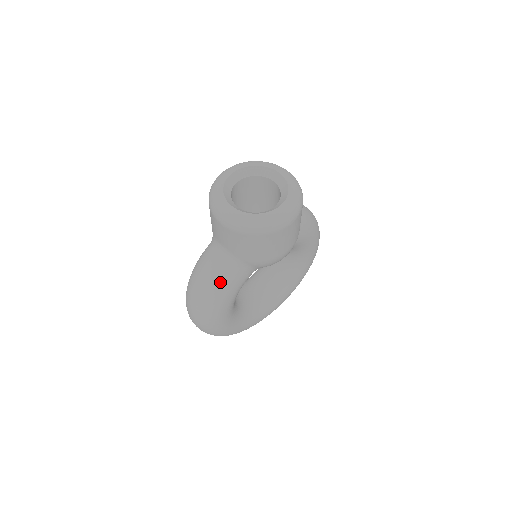
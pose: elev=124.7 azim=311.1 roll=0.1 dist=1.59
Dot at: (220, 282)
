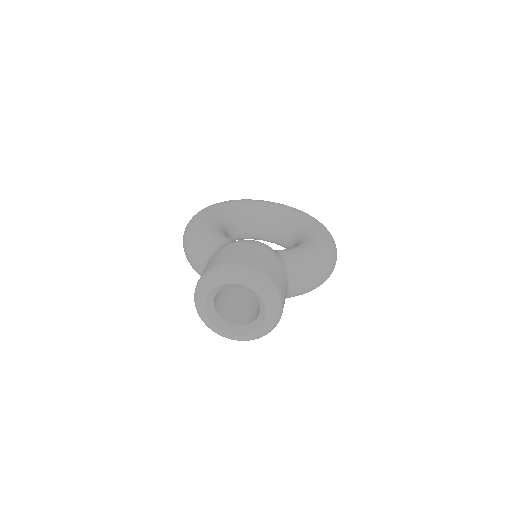
Dot at: occluded
